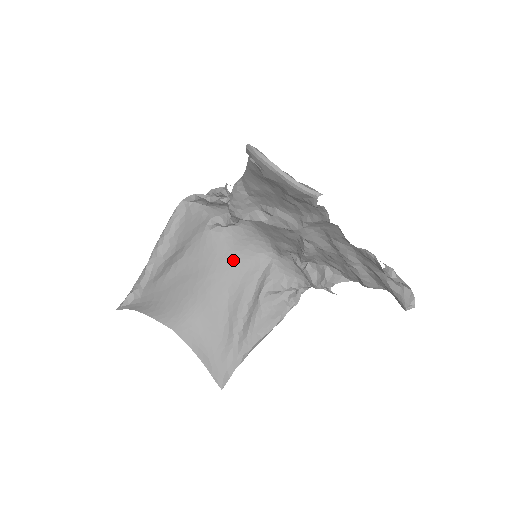
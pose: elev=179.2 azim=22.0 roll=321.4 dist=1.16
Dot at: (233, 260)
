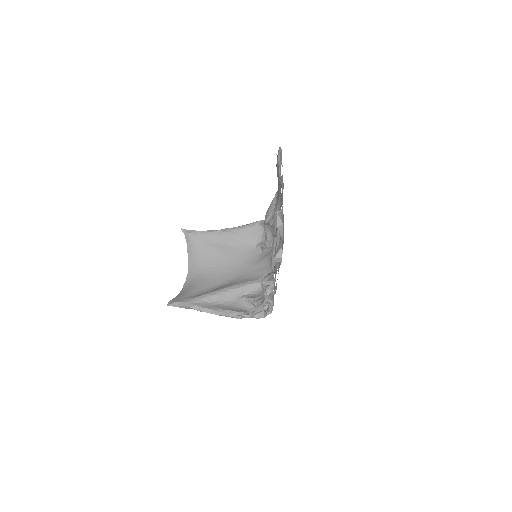
Dot at: (249, 270)
